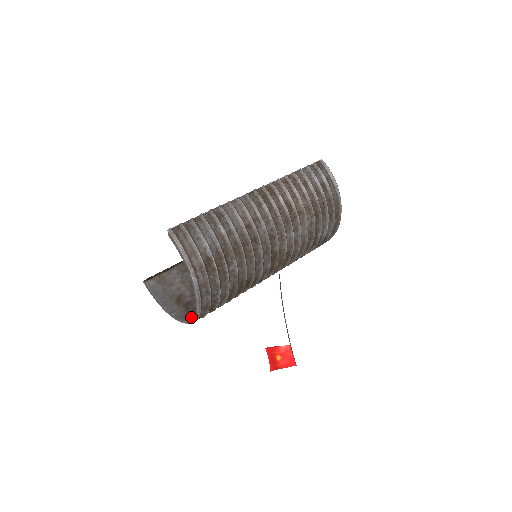
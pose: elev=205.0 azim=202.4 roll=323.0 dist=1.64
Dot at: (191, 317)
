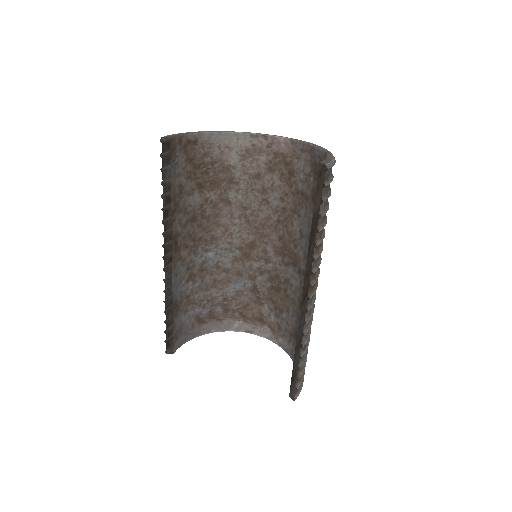
Dot at: (240, 326)
